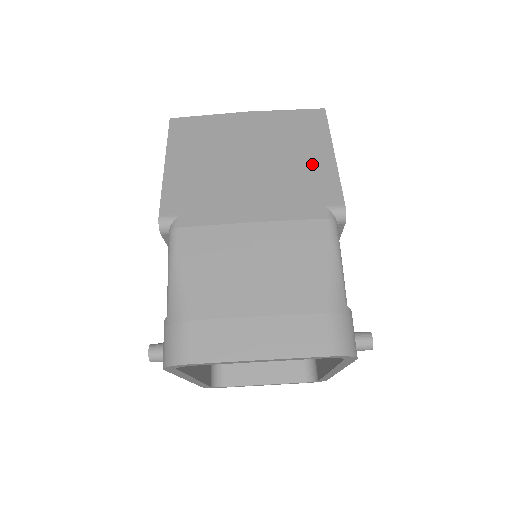
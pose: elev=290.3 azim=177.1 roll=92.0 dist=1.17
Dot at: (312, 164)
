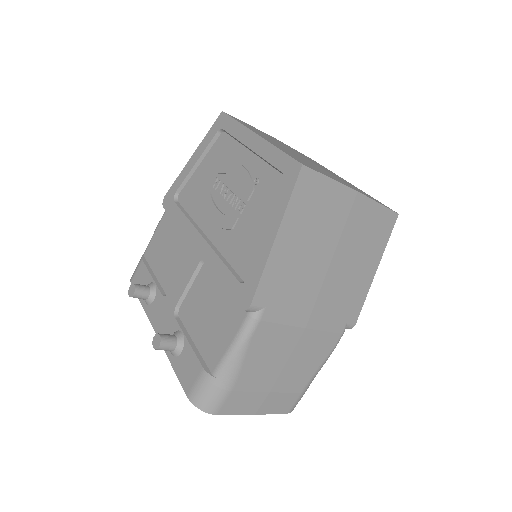
Dot at: (361, 278)
